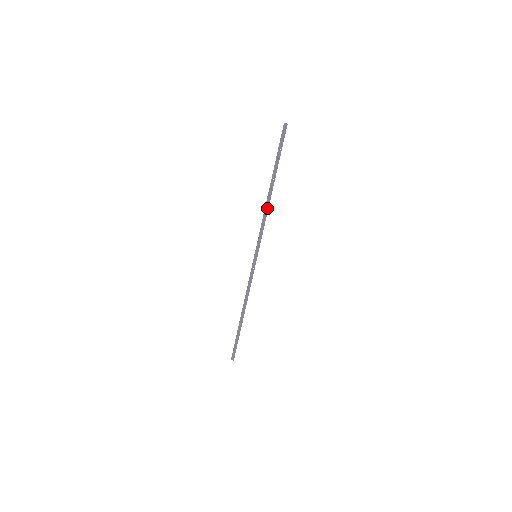
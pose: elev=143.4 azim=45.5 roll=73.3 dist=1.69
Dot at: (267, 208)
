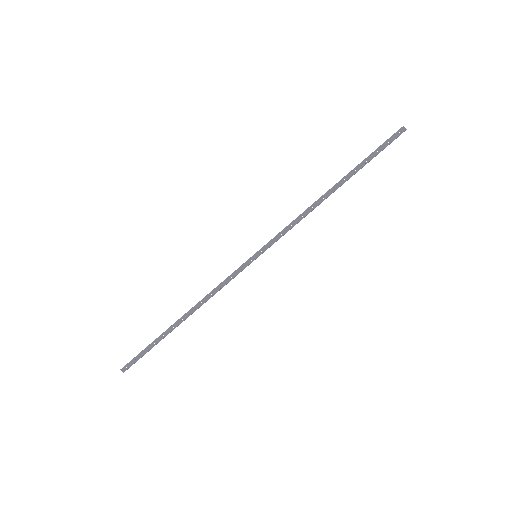
Dot at: (314, 208)
